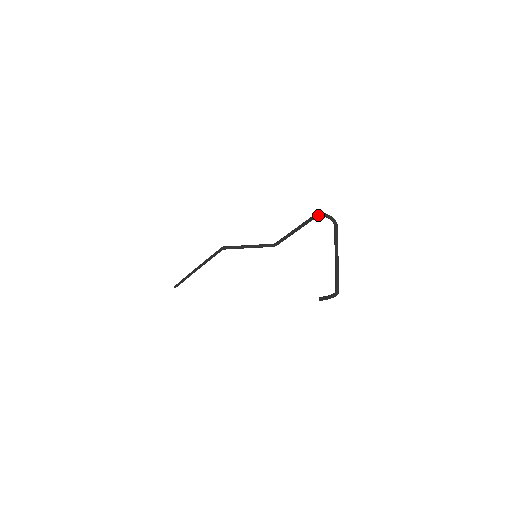
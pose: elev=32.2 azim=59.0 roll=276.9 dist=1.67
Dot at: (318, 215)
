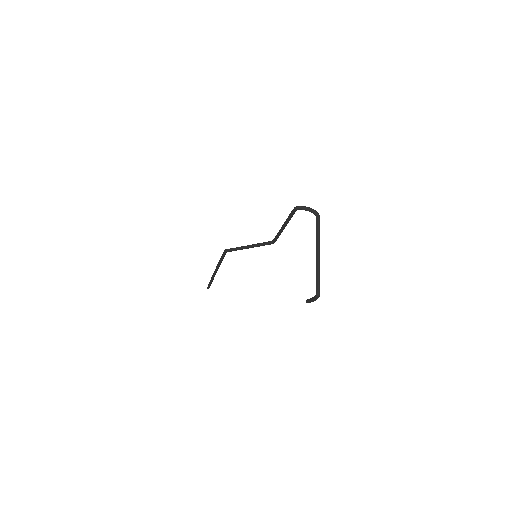
Dot at: (296, 209)
